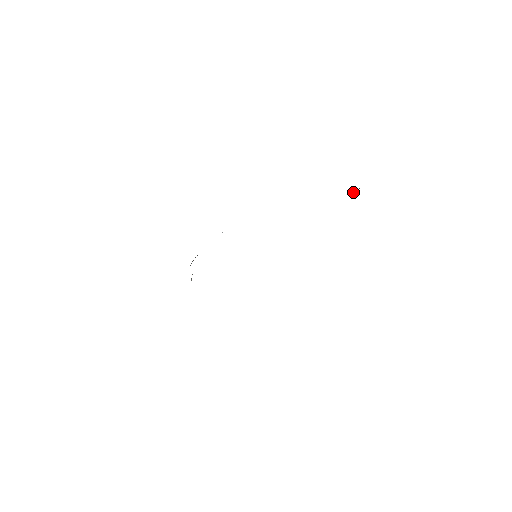
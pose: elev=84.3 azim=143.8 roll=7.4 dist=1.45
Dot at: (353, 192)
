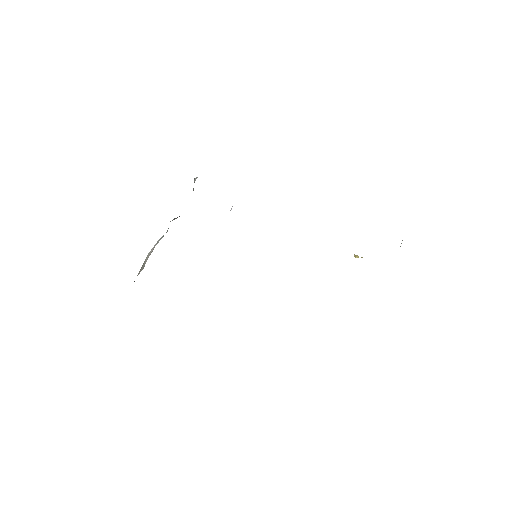
Dot at: (356, 255)
